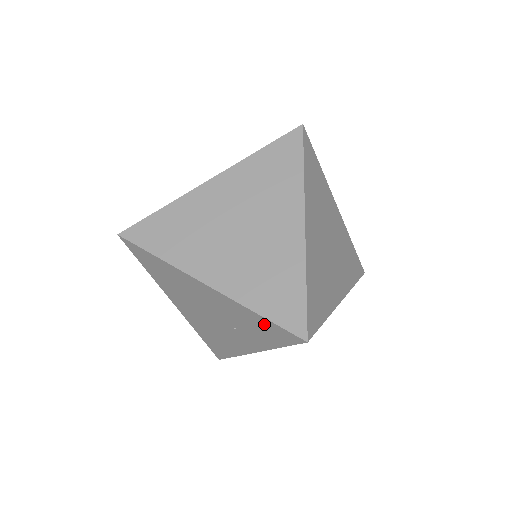
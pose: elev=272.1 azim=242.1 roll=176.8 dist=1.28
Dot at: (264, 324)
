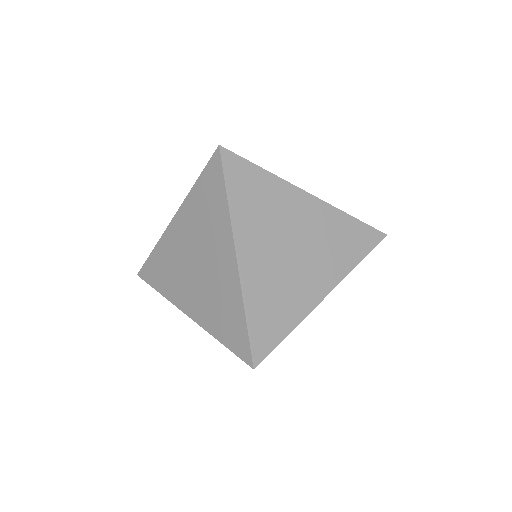
Dot at: occluded
